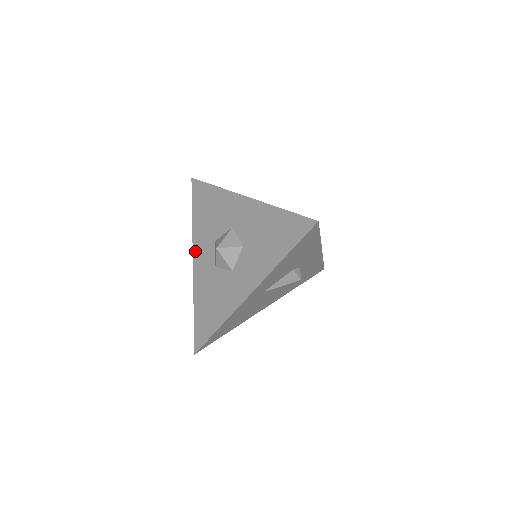
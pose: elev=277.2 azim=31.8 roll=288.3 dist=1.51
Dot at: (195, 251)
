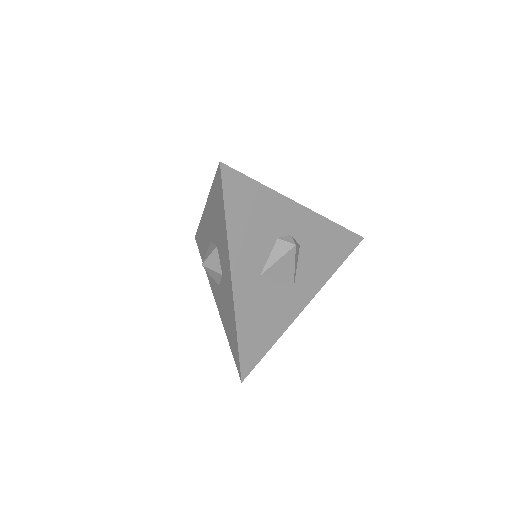
Dot at: (212, 290)
